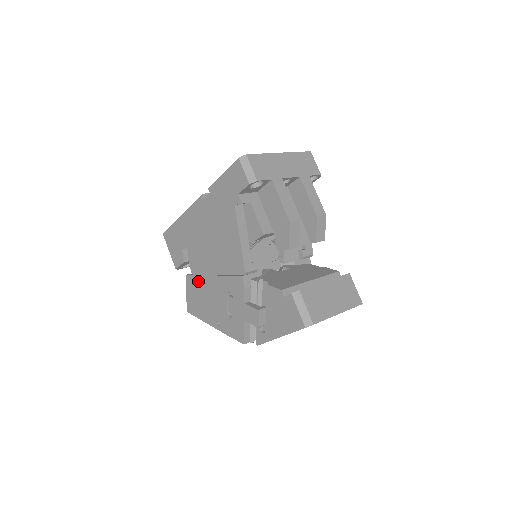
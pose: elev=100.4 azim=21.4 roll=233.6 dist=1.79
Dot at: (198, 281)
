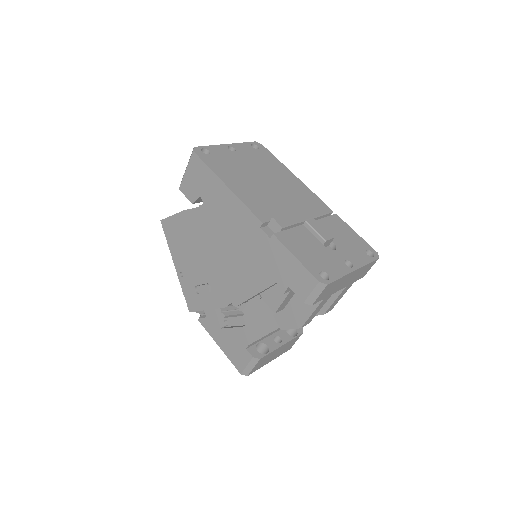
Dot at: (192, 234)
